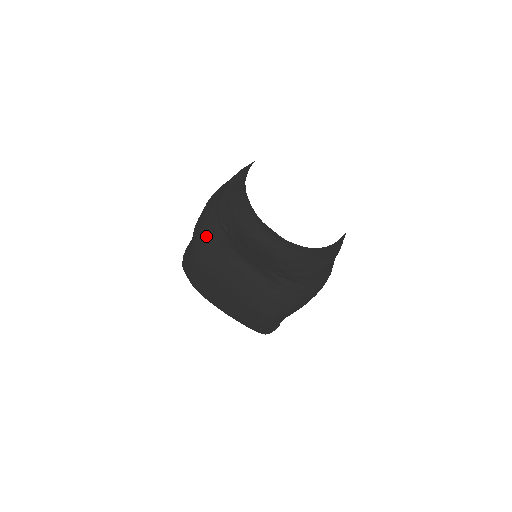
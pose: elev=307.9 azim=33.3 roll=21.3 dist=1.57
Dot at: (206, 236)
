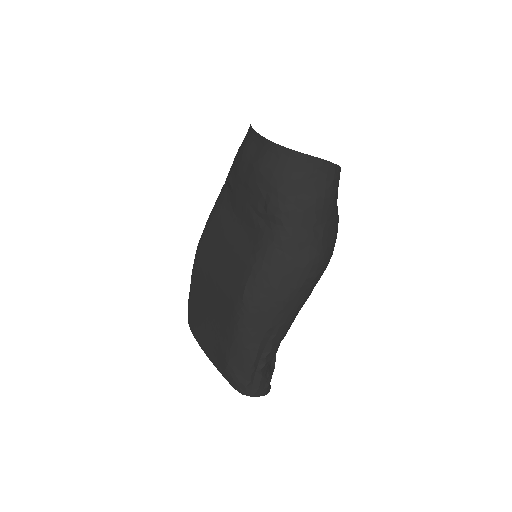
Dot at: (213, 208)
